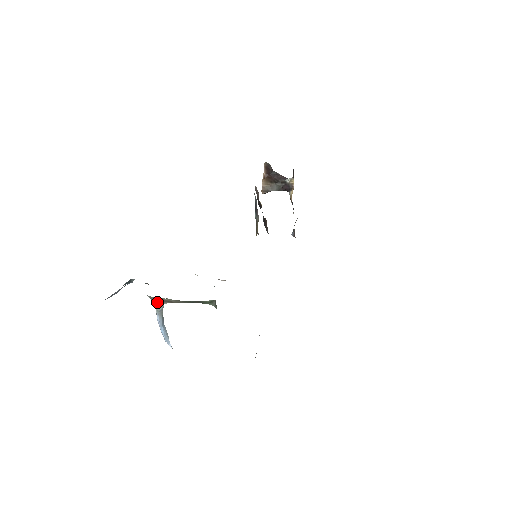
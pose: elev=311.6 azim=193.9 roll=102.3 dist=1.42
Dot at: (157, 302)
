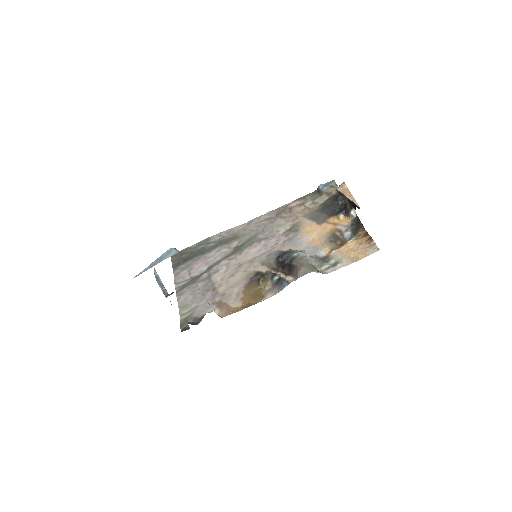
Dot at: occluded
